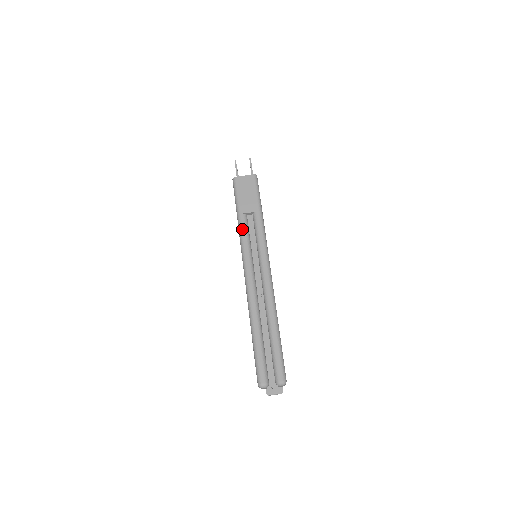
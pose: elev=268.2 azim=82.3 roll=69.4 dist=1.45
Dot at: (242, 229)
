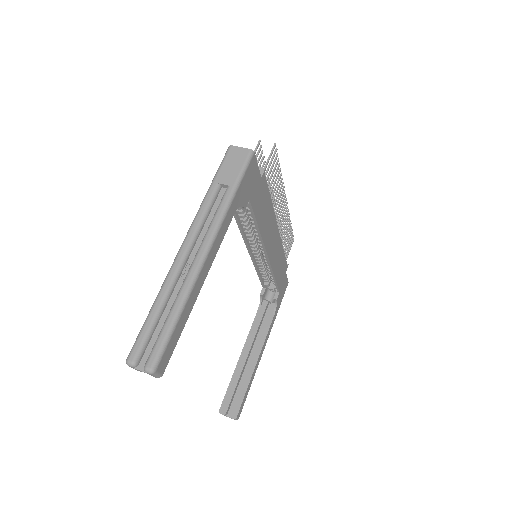
Dot at: (206, 197)
